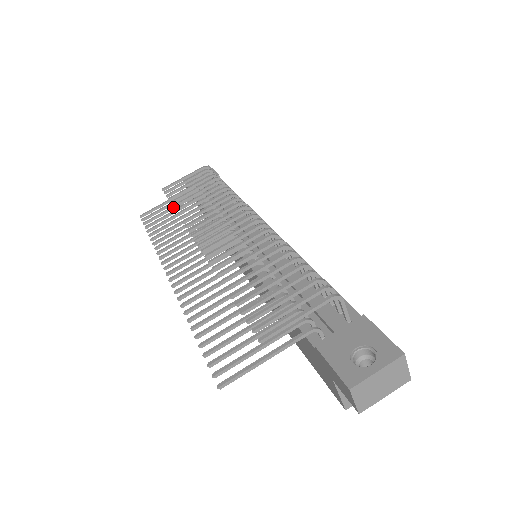
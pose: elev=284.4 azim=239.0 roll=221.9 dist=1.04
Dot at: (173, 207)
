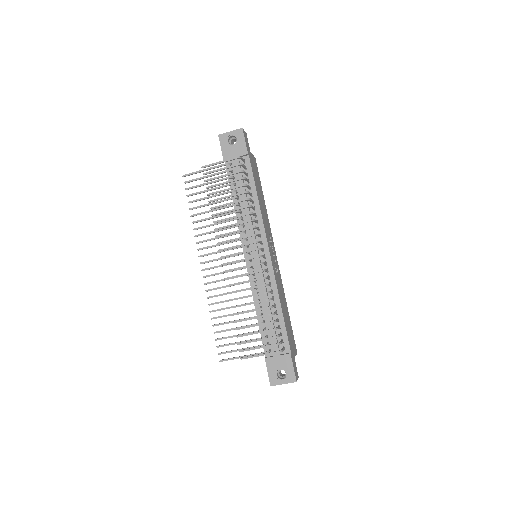
Dot at: (209, 202)
